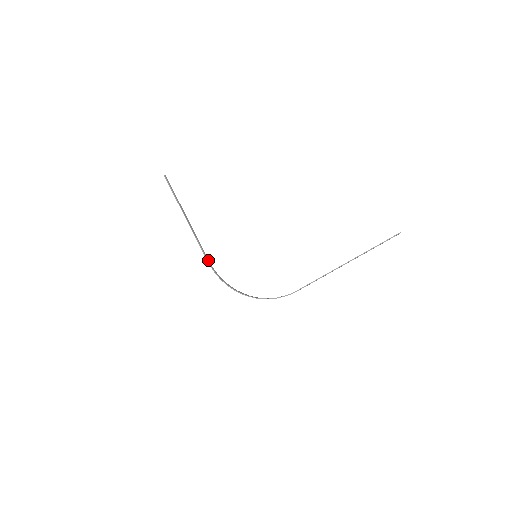
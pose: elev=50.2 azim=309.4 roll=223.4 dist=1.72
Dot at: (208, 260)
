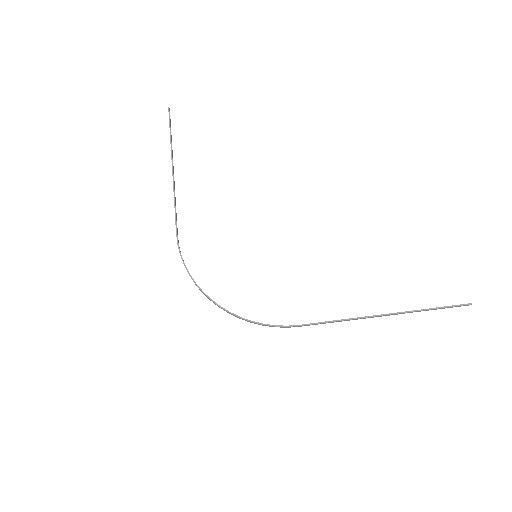
Dot at: (177, 233)
